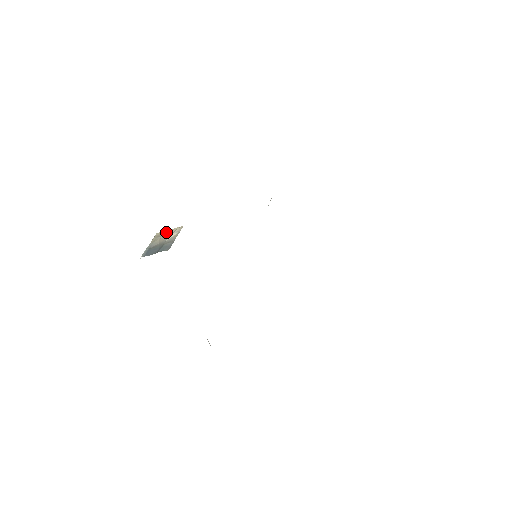
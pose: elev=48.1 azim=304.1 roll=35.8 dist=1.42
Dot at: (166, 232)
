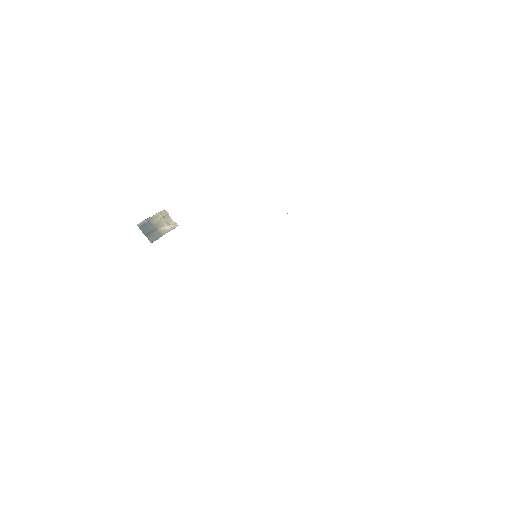
Dot at: (167, 217)
